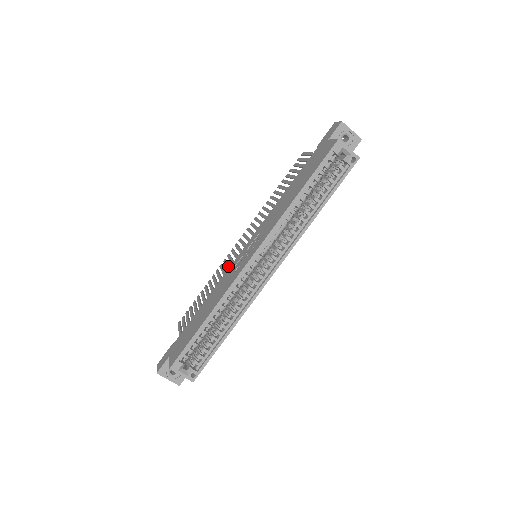
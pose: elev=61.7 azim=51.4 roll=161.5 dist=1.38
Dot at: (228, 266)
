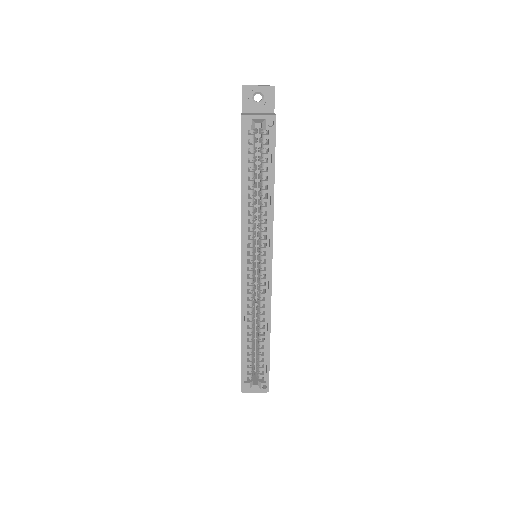
Dot at: occluded
